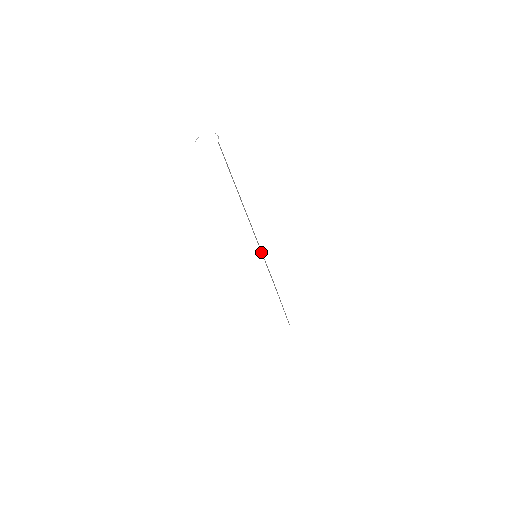
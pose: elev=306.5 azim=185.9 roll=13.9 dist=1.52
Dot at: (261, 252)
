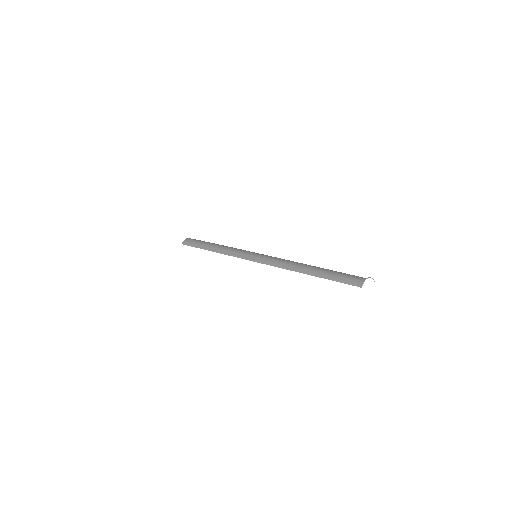
Dot at: occluded
